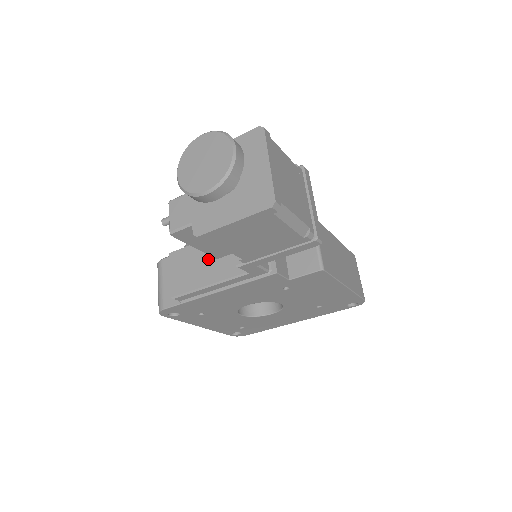
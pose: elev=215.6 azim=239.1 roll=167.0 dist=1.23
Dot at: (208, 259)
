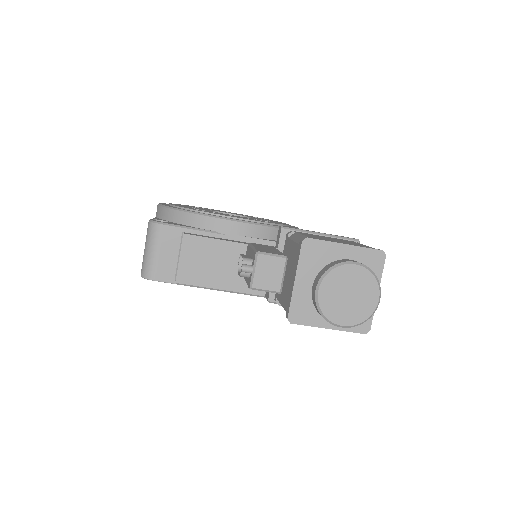
Dot at: (229, 264)
